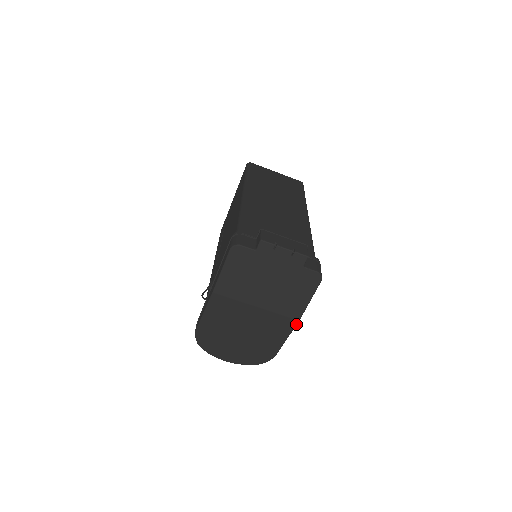
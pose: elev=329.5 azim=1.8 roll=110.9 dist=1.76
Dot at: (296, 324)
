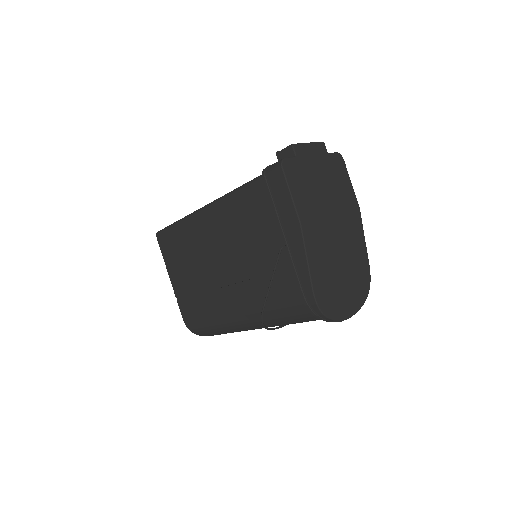
Dot at: (360, 215)
